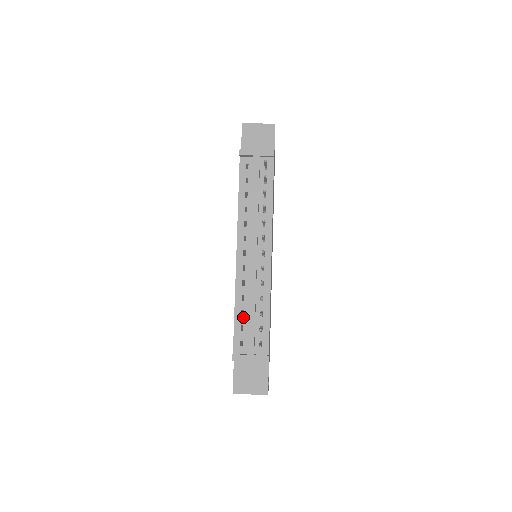
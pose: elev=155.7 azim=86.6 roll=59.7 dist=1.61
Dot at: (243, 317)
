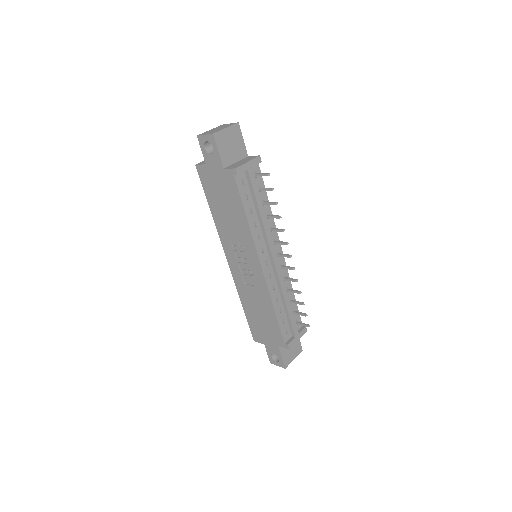
Dot at: (282, 313)
